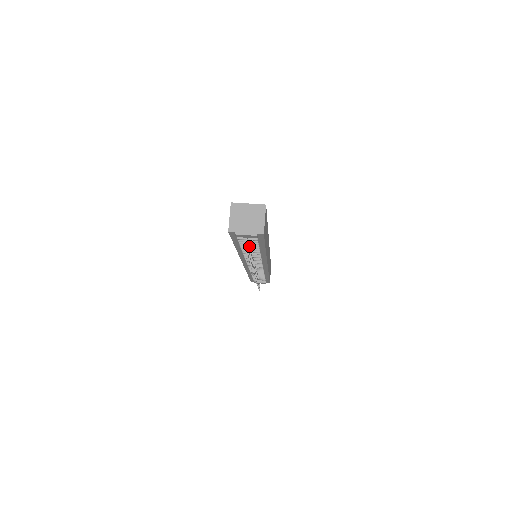
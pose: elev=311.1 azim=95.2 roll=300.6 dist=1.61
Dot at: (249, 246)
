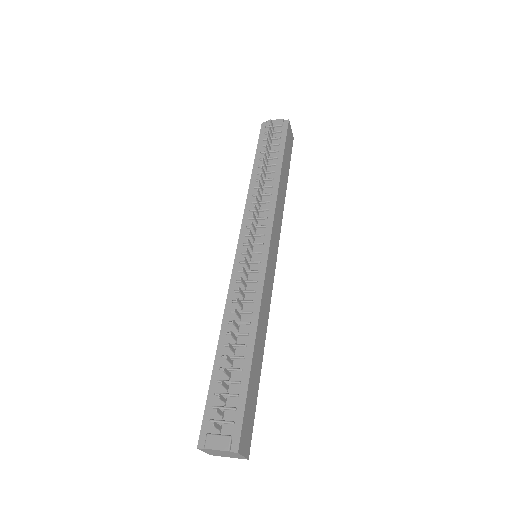
Dot at: (269, 151)
